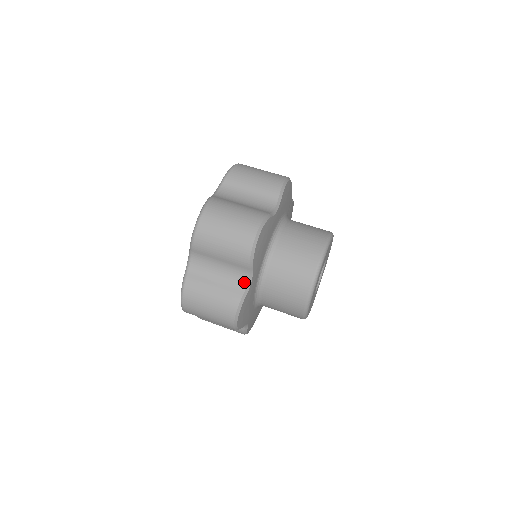
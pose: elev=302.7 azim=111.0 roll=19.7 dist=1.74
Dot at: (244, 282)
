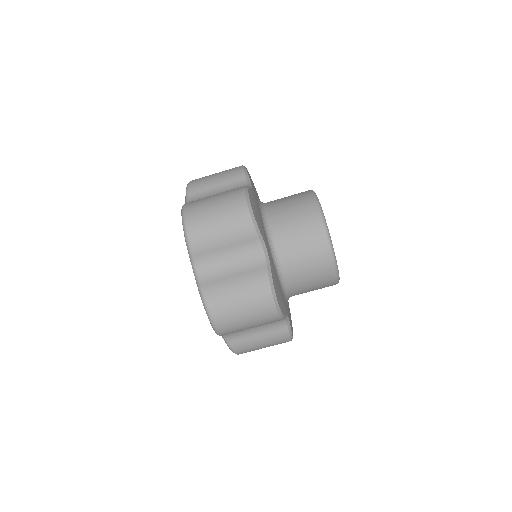
Dot at: occluded
